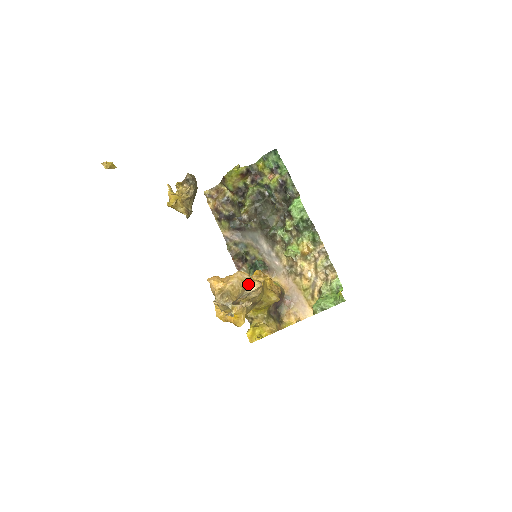
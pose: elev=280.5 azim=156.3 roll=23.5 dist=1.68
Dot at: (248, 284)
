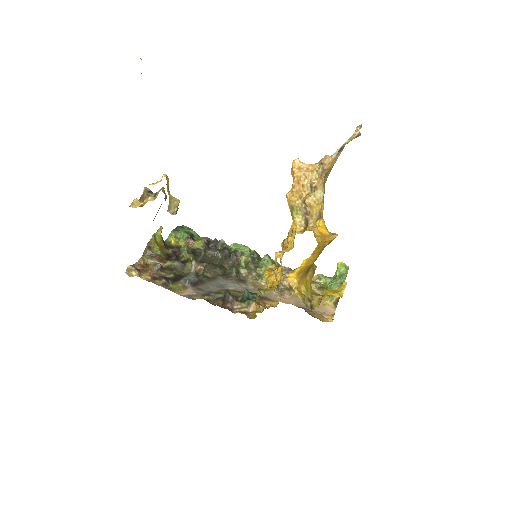
Dot at: occluded
